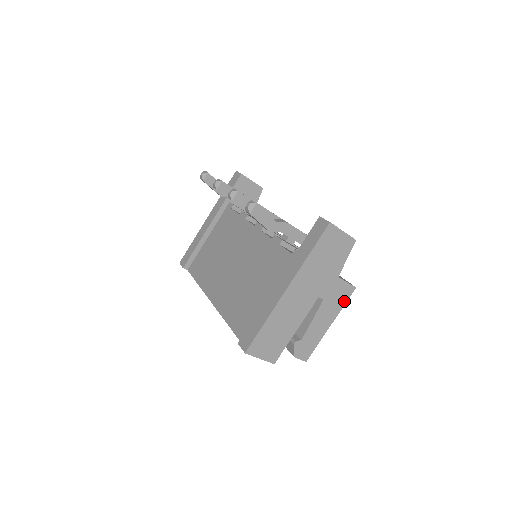
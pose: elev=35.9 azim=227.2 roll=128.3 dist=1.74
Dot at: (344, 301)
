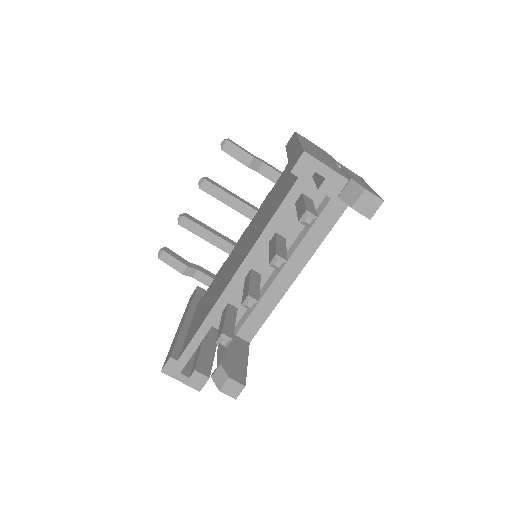
Dot at: occluded
